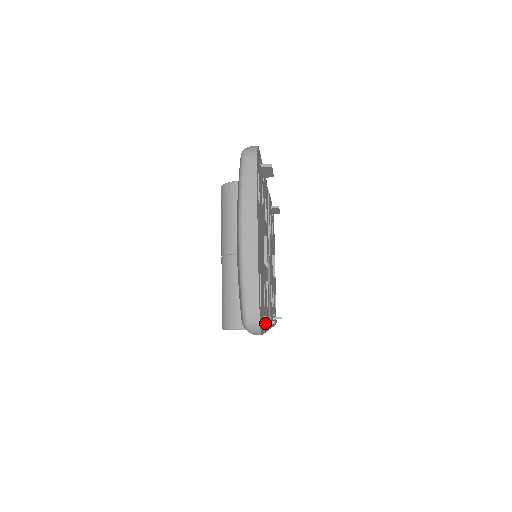
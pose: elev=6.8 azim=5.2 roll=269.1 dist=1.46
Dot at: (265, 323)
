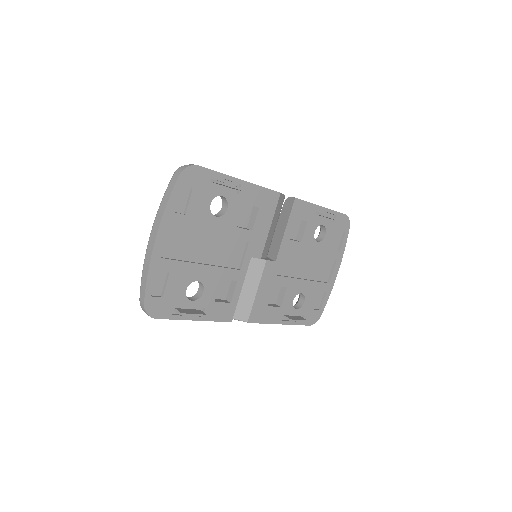
Dot at: (176, 312)
